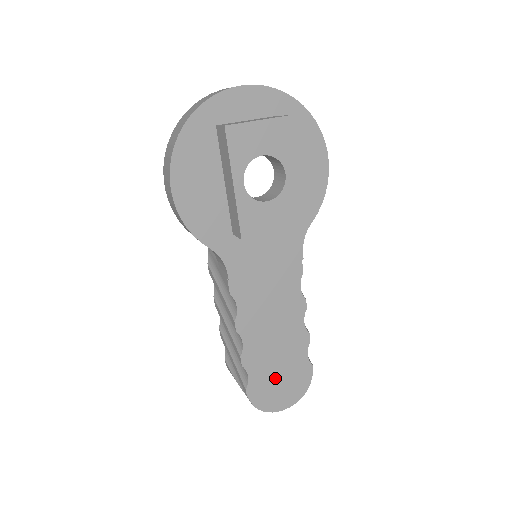
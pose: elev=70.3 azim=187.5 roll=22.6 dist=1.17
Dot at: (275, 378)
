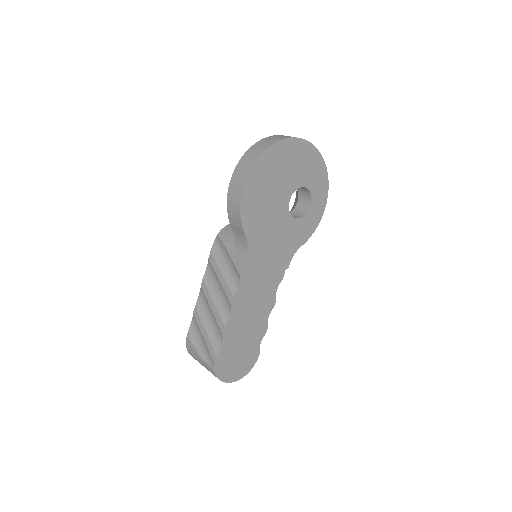
Dot at: (236, 353)
